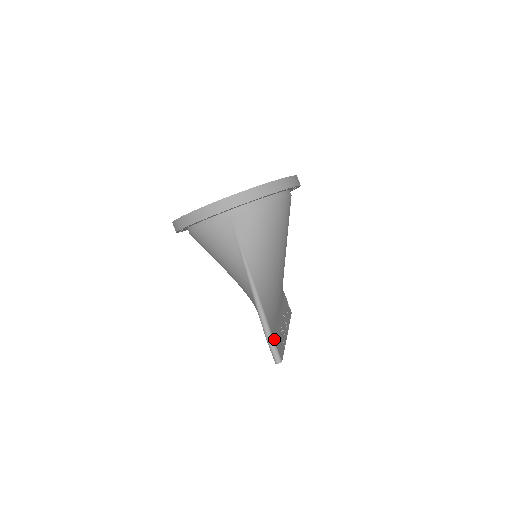
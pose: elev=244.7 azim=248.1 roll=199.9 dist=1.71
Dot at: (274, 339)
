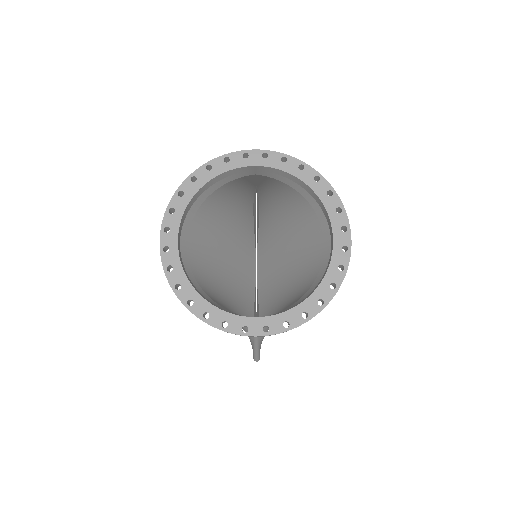
Dot at: occluded
